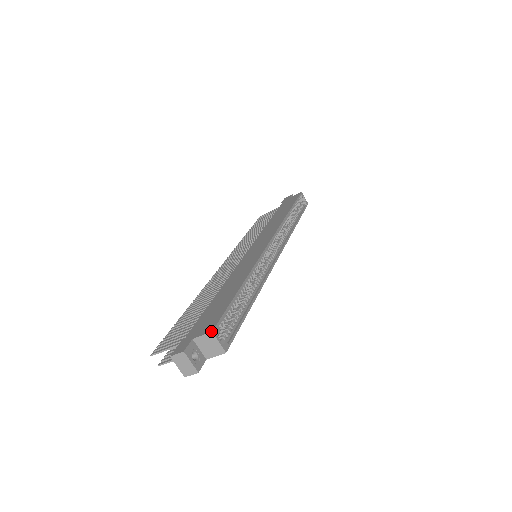
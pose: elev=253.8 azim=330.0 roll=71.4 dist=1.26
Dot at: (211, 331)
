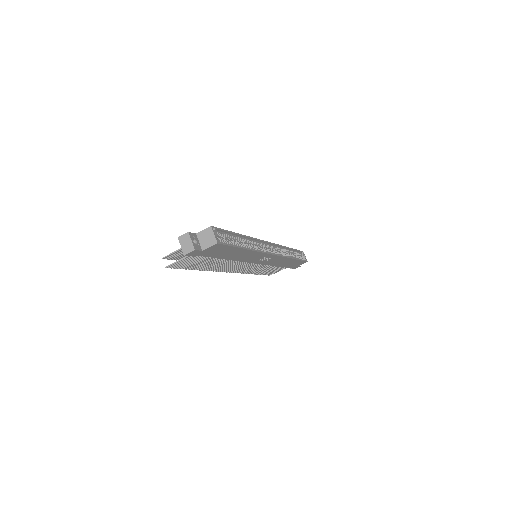
Dot at: (210, 226)
